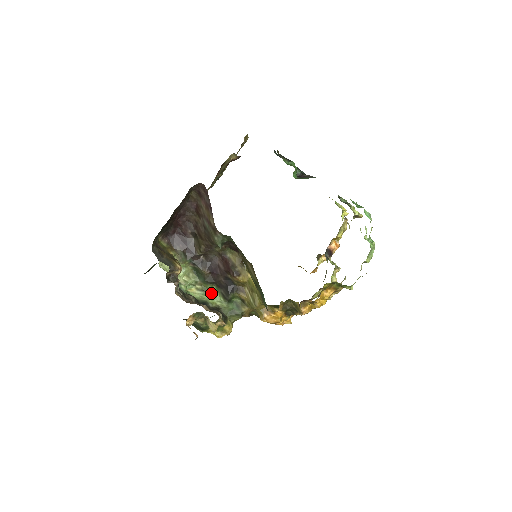
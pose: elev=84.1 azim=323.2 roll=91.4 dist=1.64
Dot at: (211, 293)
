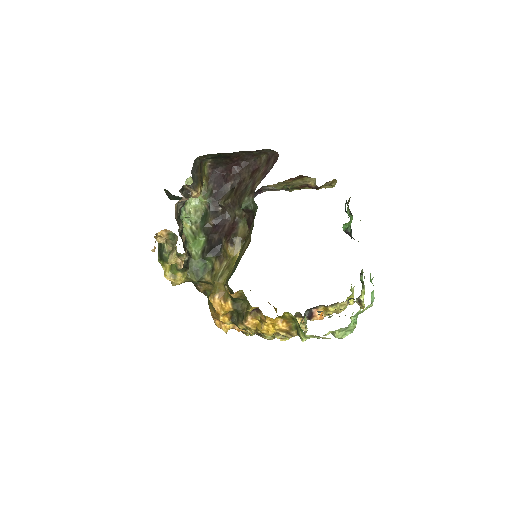
Dot at: (197, 241)
